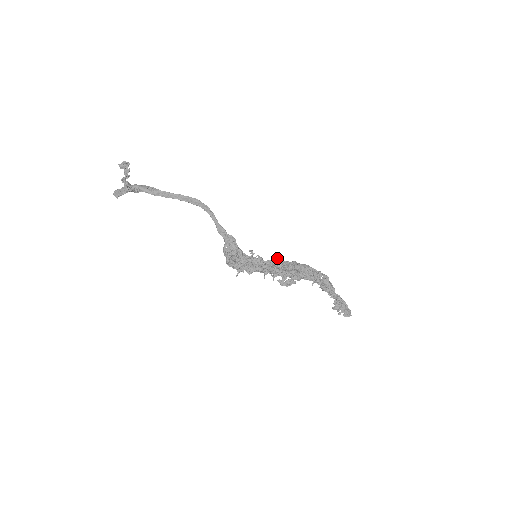
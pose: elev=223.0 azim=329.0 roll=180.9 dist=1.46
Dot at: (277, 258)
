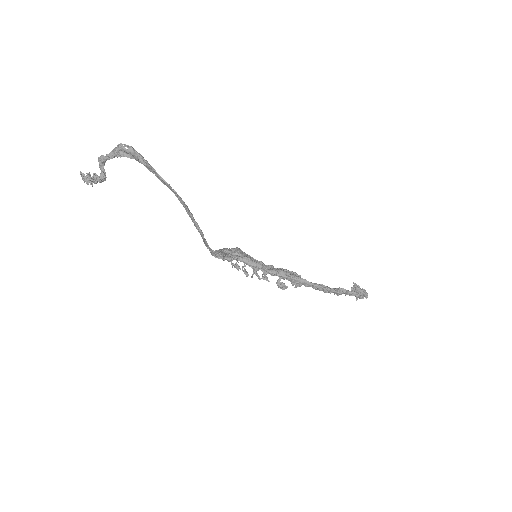
Dot at: occluded
